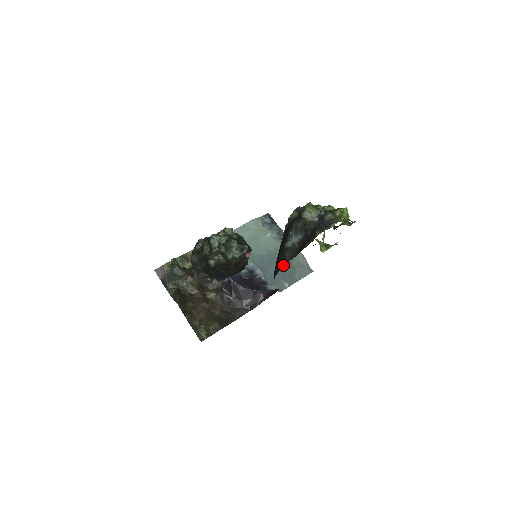
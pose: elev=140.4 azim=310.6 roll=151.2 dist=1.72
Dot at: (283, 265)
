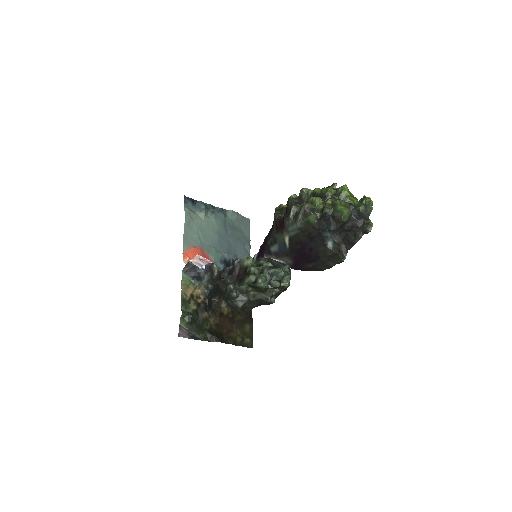
Dot at: (337, 263)
